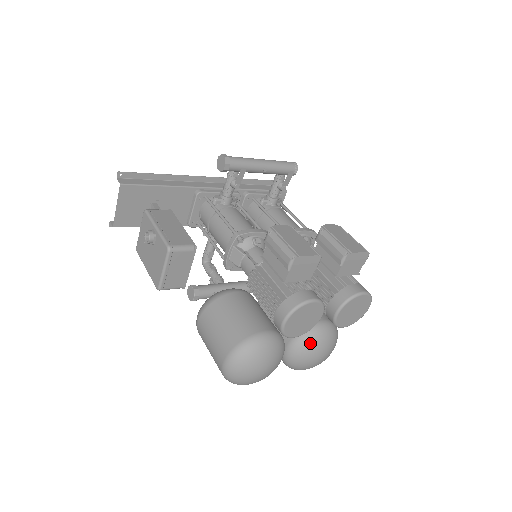
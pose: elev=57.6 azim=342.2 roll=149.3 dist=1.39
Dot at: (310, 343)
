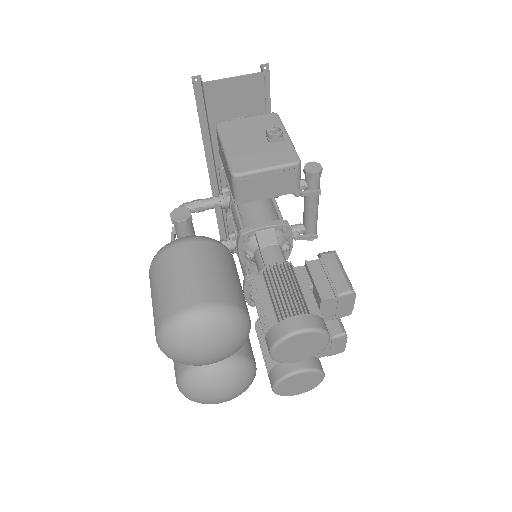
Dot at: (239, 374)
